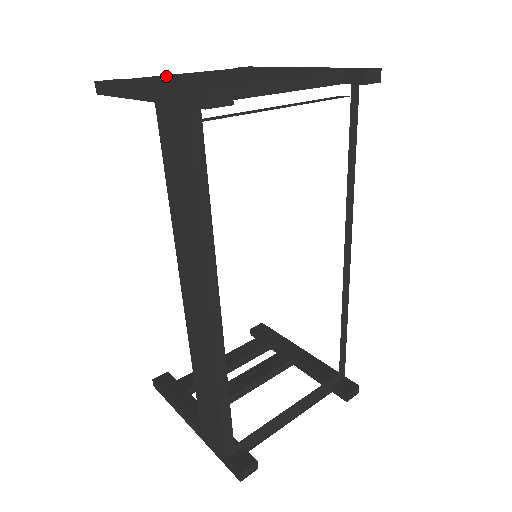
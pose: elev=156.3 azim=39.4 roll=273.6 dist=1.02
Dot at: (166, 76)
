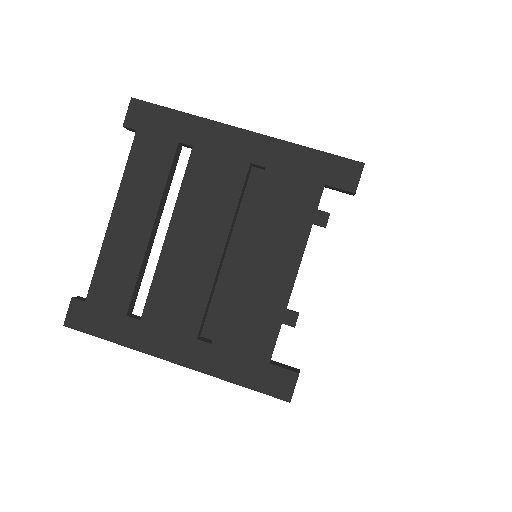
Dot at: (120, 264)
